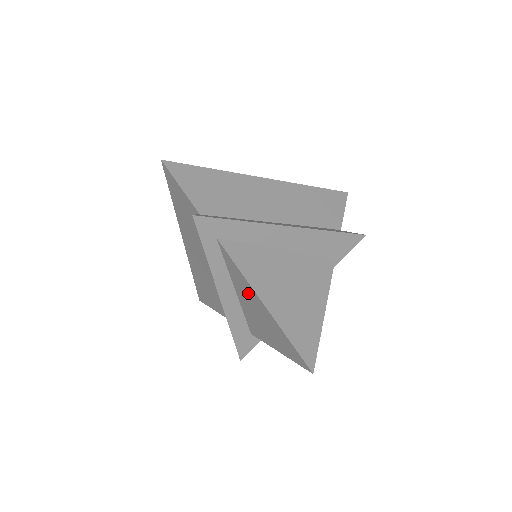
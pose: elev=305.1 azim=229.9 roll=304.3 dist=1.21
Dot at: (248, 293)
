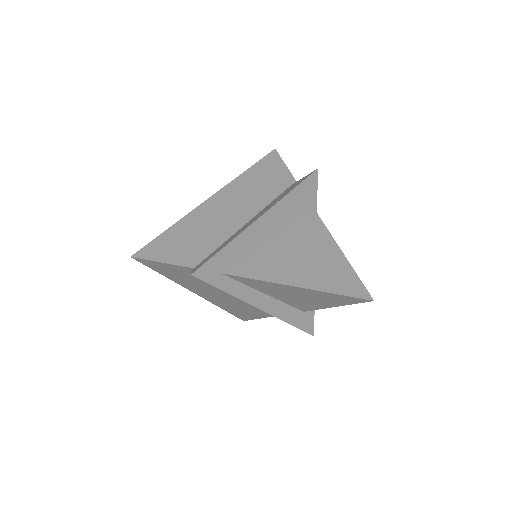
Dot at: (278, 289)
